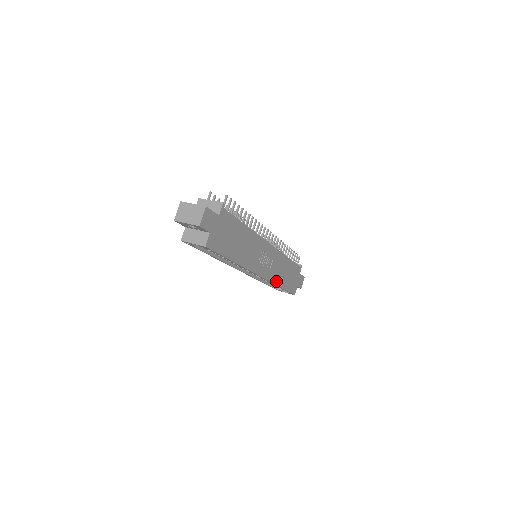
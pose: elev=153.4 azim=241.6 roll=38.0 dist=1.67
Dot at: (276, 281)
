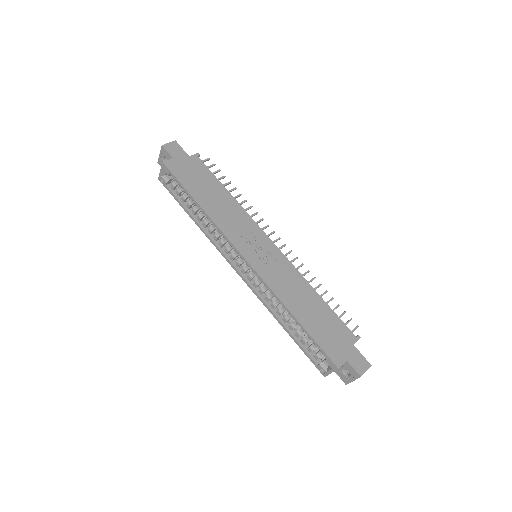
Dot at: (282, 297)
